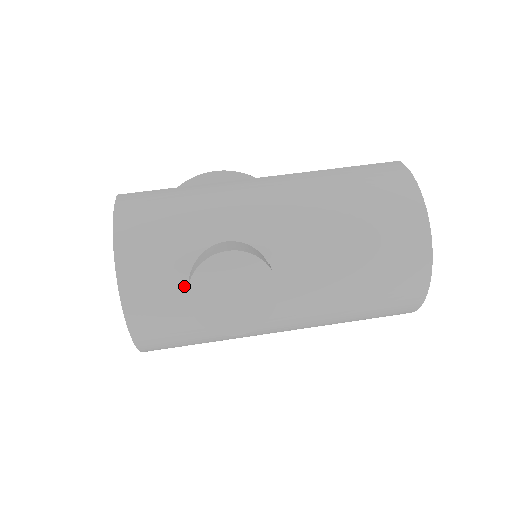
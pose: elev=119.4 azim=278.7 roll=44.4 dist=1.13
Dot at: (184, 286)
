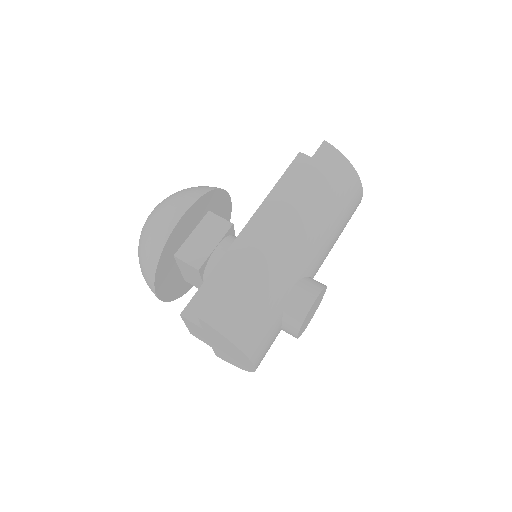
Dot at: (280, 329)
